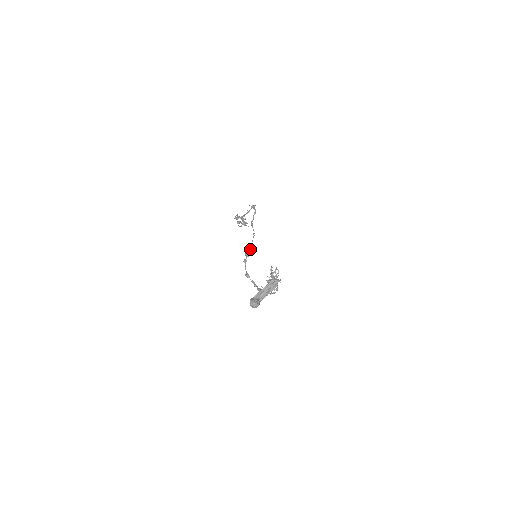
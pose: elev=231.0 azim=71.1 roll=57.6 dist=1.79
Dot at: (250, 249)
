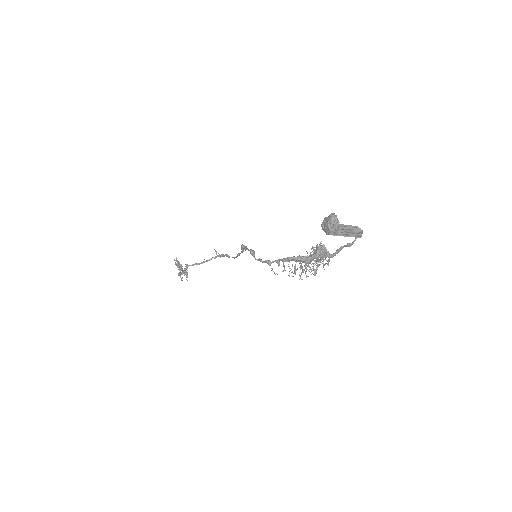
Dot at: (243, 251)
